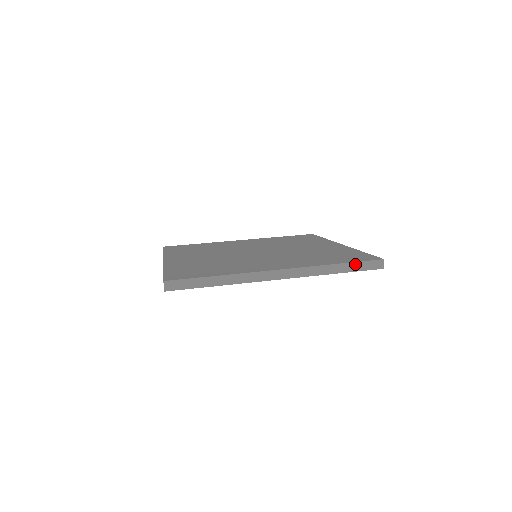
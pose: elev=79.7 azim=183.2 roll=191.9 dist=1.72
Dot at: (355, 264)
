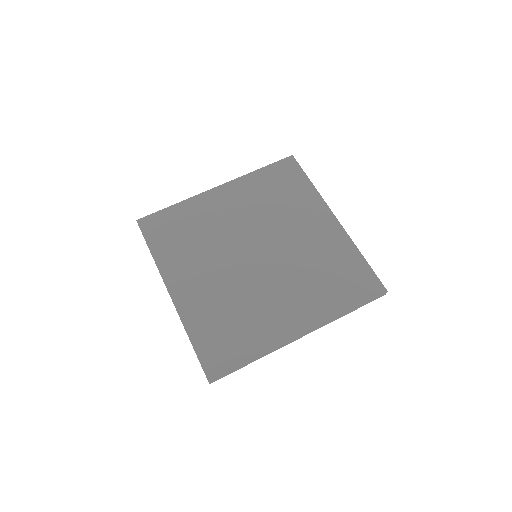
Dot at: (364, 304)
